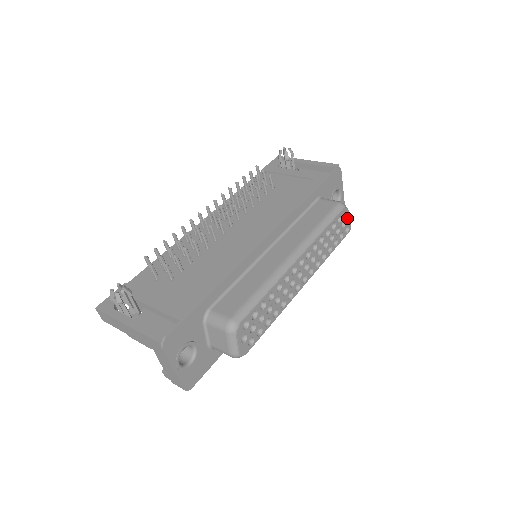
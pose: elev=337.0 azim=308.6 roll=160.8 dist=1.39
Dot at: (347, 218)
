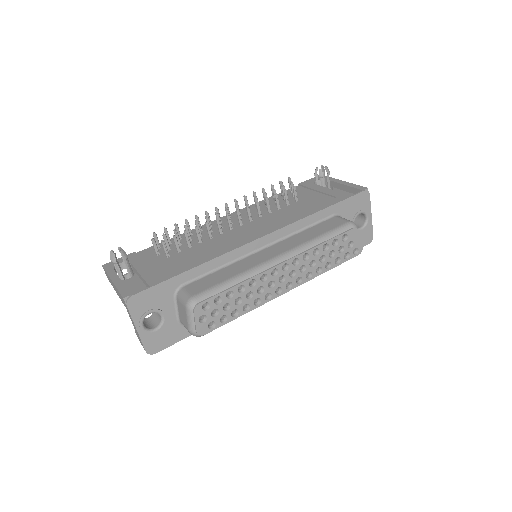
Dot at: (357, 239)
